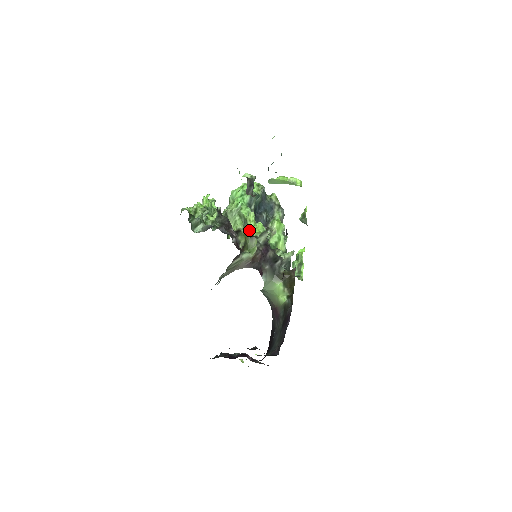
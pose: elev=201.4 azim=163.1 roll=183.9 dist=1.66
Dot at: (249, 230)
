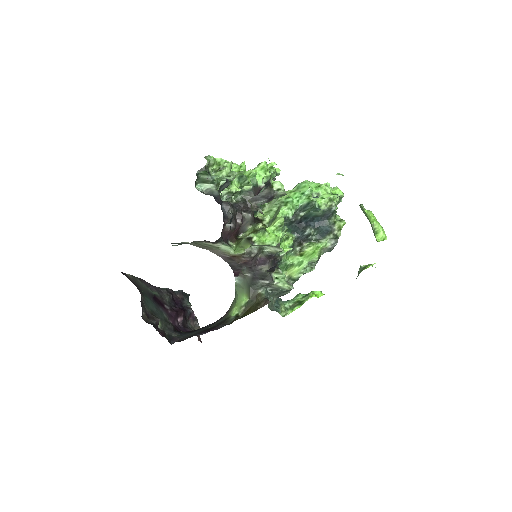
Dot at: (259, 230)
